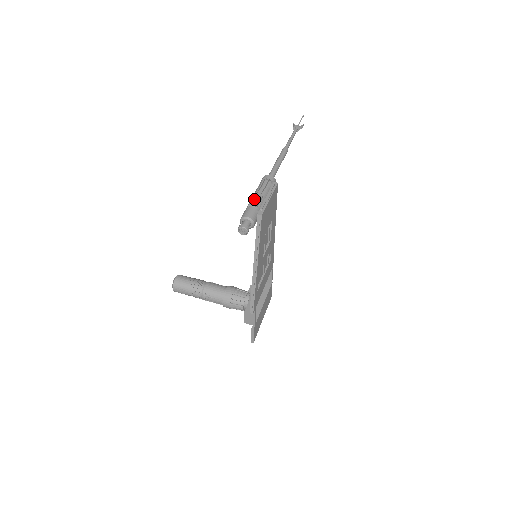
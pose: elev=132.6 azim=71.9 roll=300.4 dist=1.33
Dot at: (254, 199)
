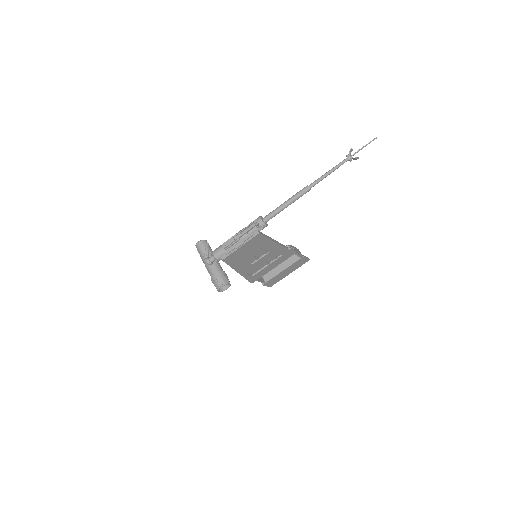
Dot at: (228, 242)
